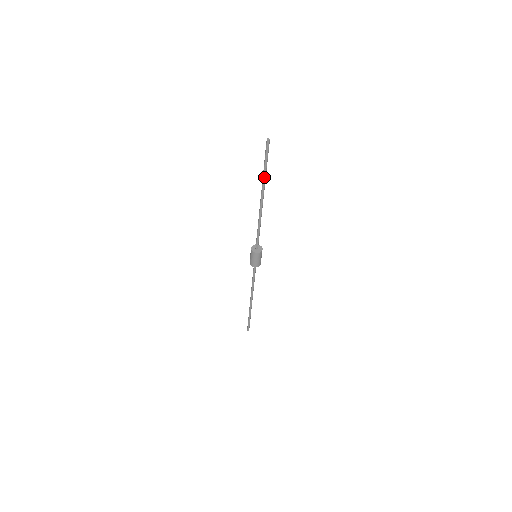
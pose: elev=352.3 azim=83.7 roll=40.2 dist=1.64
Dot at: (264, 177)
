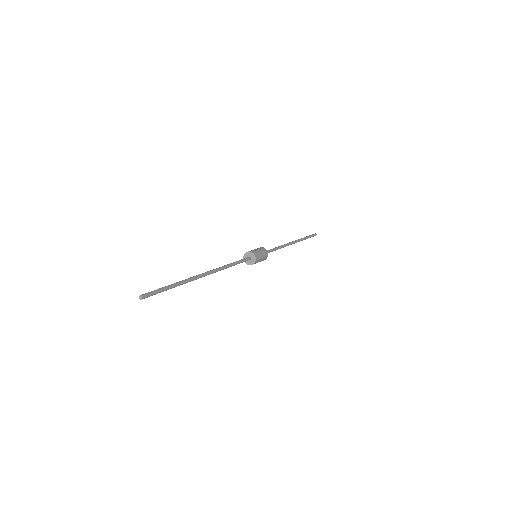
Dot at: (180, 284)
